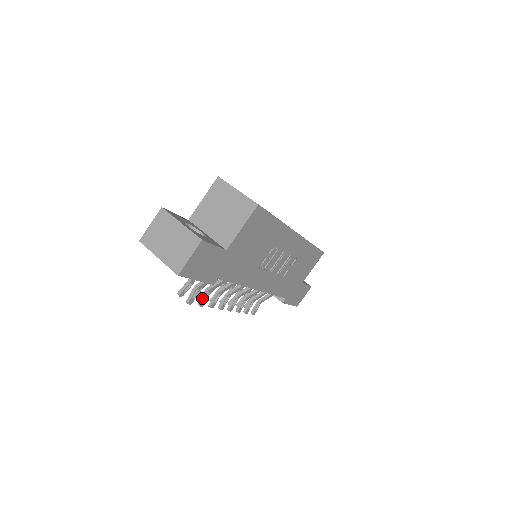
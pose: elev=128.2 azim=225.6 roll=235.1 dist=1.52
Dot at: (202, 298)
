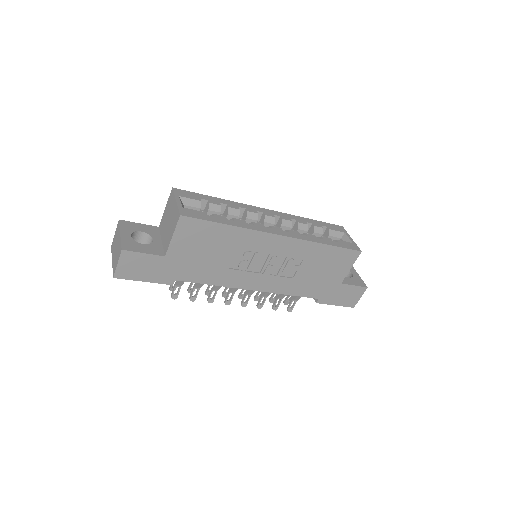
Dot at: (191, 294)
